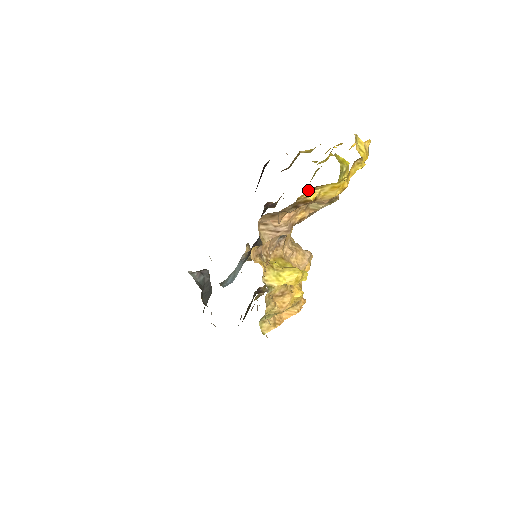
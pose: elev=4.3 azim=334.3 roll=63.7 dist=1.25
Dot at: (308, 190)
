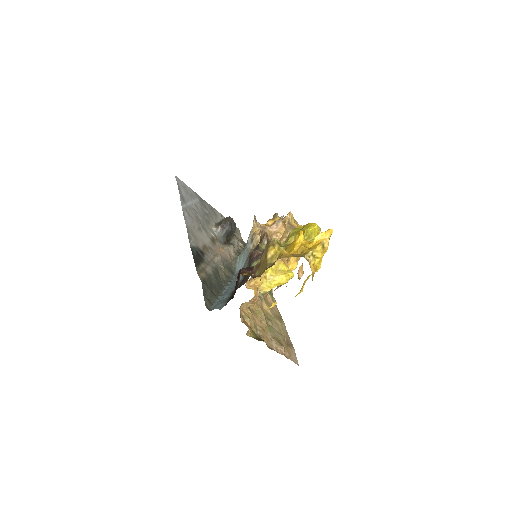
Dot at: (268, 308)
